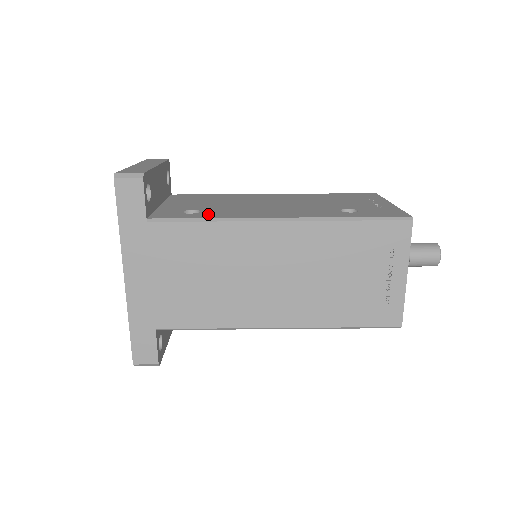
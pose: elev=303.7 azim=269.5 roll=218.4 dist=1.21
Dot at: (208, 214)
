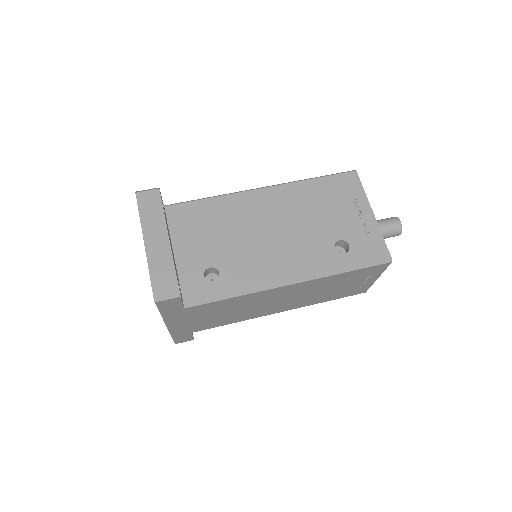
Dot at: (230, 282)
